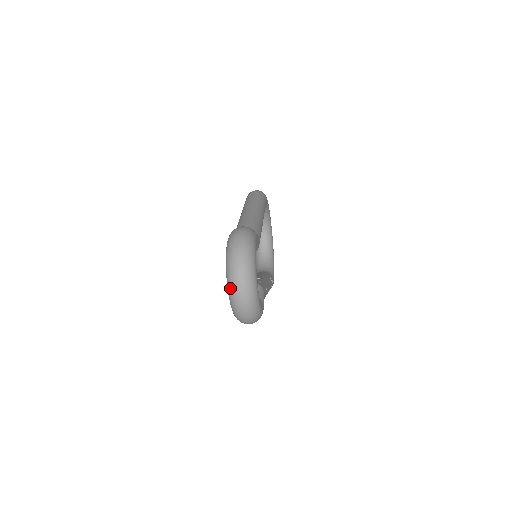
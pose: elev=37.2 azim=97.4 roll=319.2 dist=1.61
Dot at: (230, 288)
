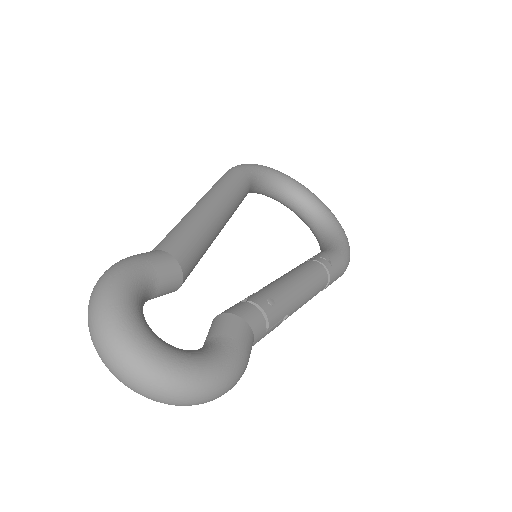
Dot at: occluded
